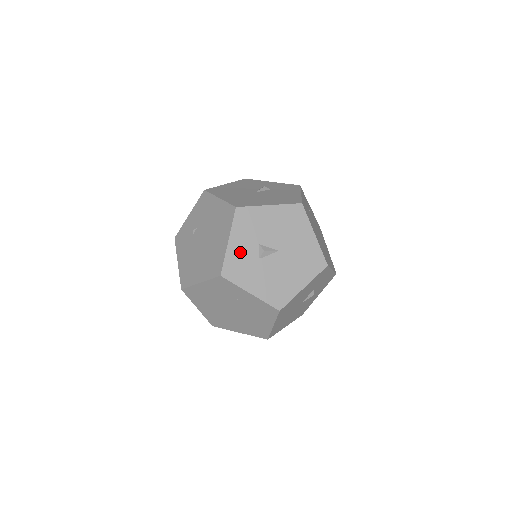
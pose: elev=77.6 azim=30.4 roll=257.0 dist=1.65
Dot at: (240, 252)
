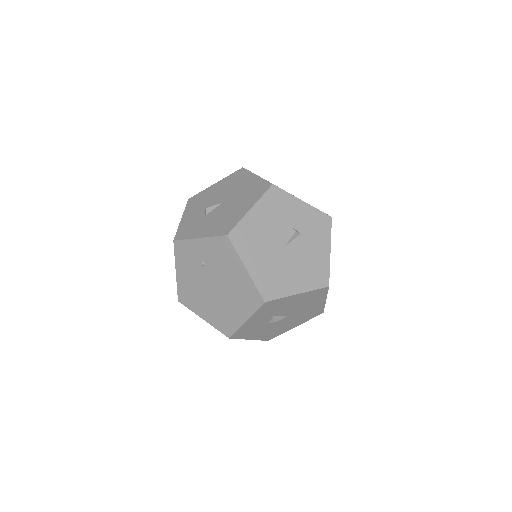
Dot at: (253, 324)
